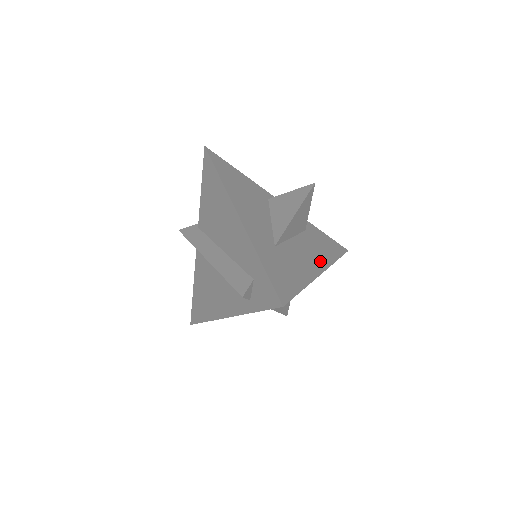
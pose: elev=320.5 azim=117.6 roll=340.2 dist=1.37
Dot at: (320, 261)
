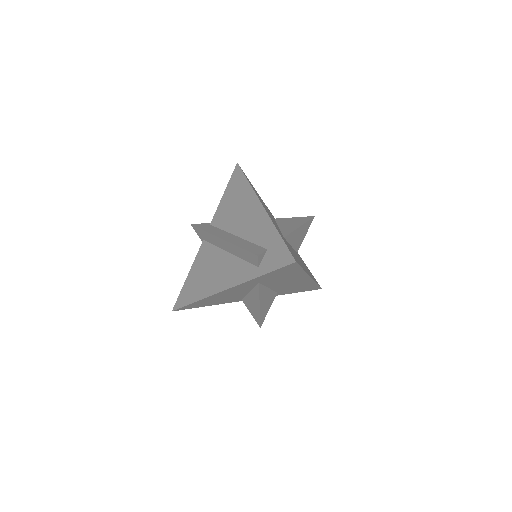
Dot at: occluded
